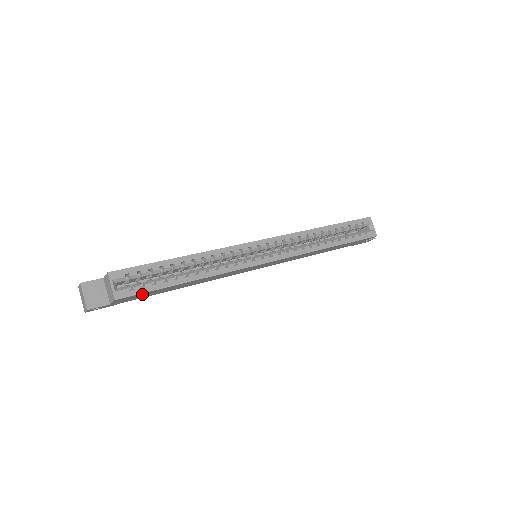
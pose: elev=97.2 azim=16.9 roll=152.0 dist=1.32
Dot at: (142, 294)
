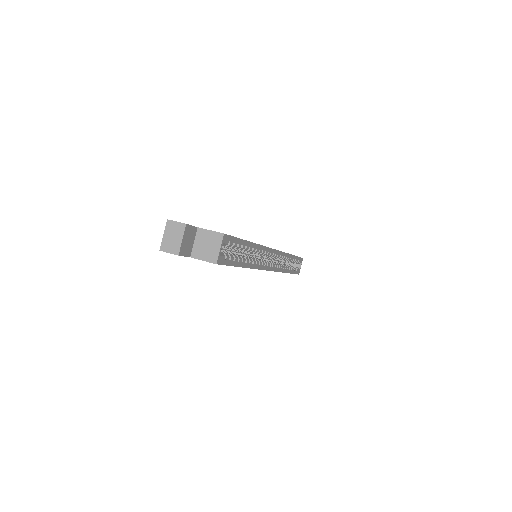
Dot at: occluded
